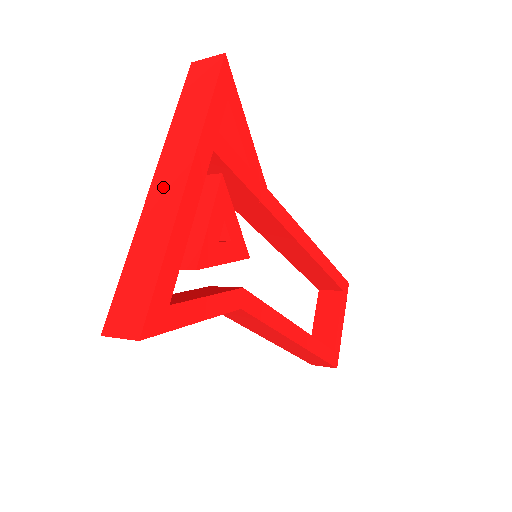
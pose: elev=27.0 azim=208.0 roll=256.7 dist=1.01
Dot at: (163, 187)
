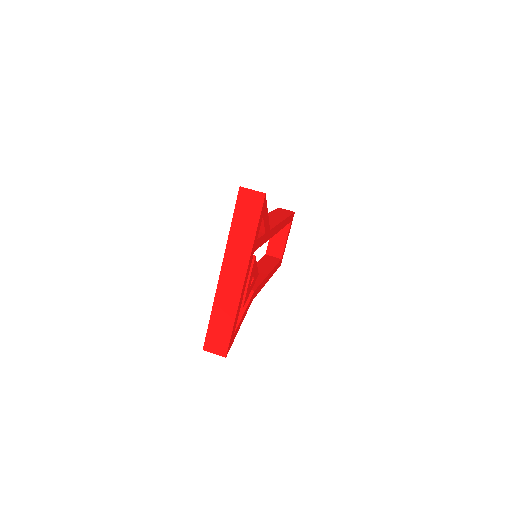
Dot at: (229, 279)
